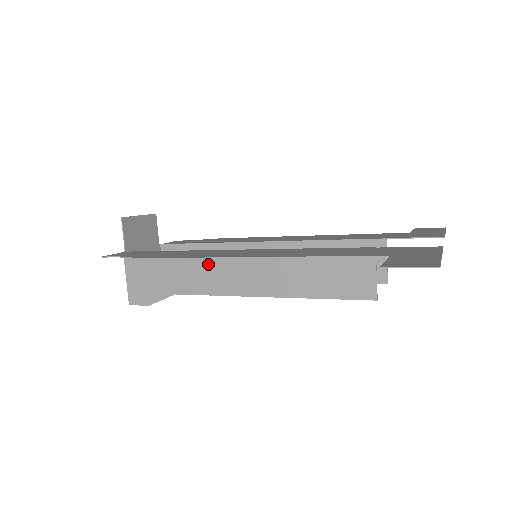
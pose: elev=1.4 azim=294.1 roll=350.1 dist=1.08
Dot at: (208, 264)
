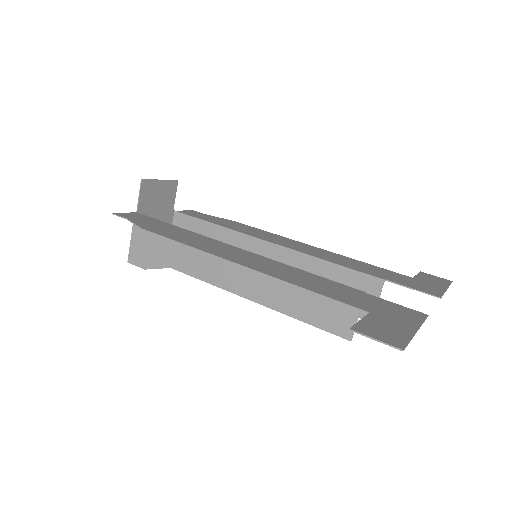
Dot at: occluded
